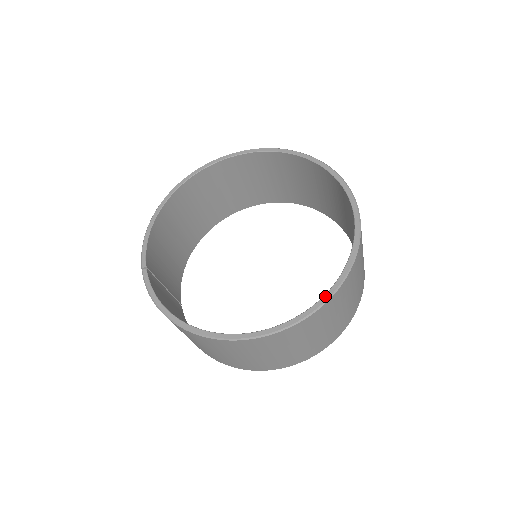
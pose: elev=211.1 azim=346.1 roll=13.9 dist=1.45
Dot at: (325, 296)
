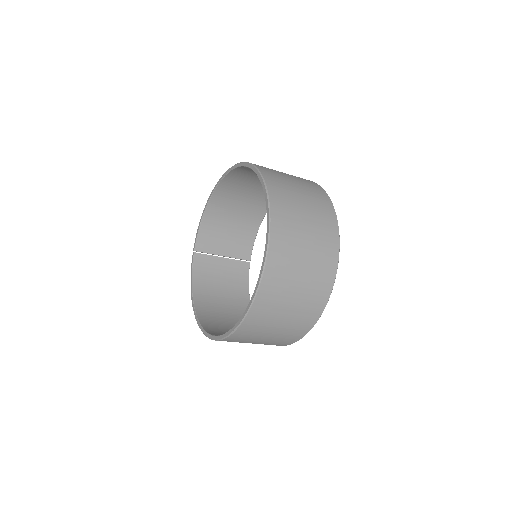
Dot at: (229, 331)
